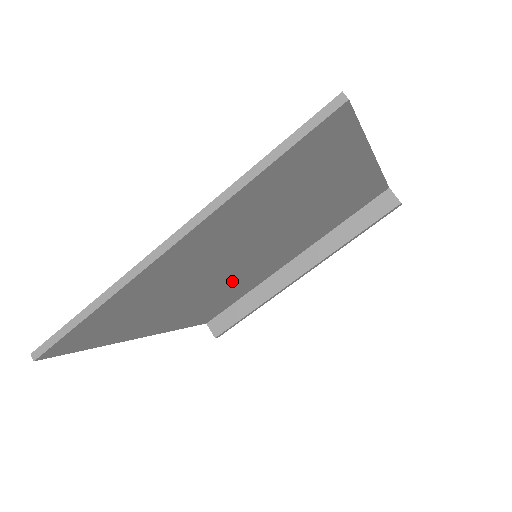
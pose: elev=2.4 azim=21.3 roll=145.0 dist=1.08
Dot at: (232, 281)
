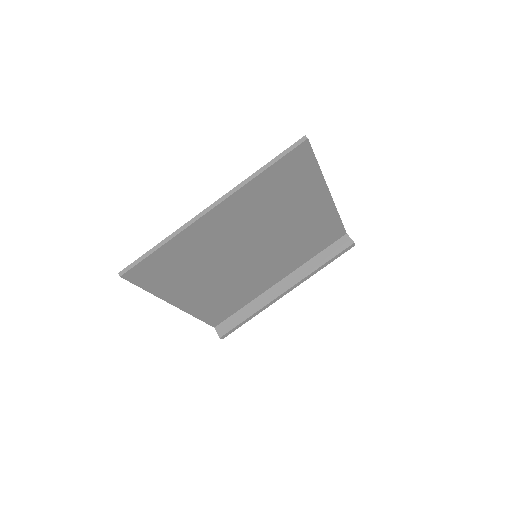
Dot at: (238, 277)
